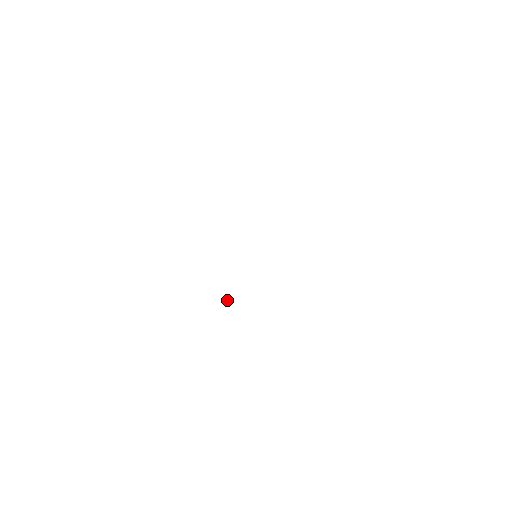
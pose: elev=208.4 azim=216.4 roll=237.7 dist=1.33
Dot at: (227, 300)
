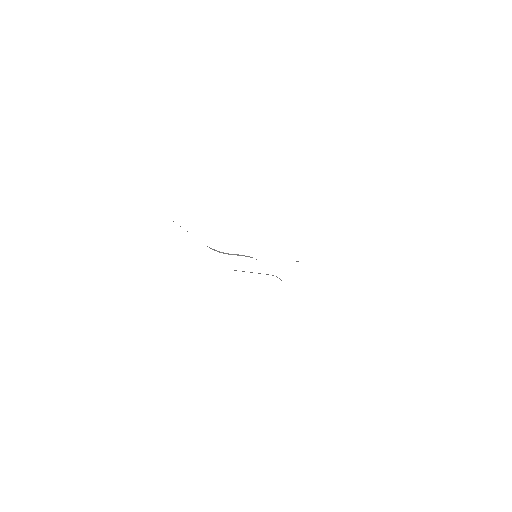
Dot at: occluded
